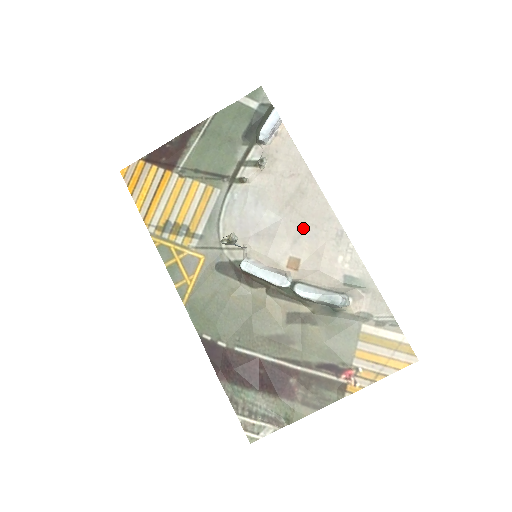
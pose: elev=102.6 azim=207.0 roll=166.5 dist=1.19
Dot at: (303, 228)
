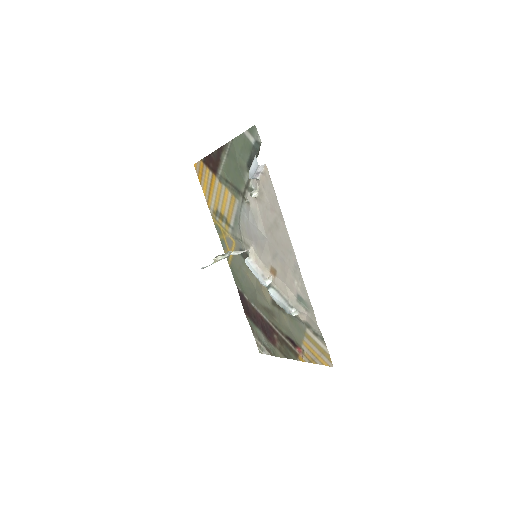
Dot at: (277, 251)
